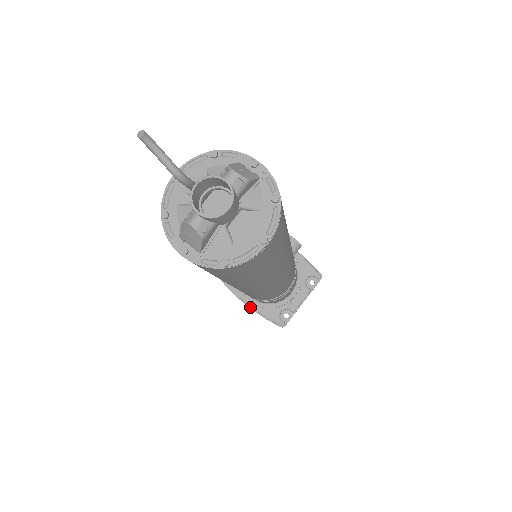
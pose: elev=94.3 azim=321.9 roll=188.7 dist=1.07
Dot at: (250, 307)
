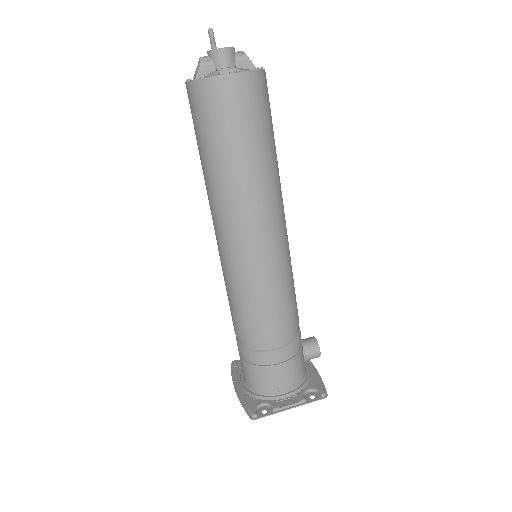
Dot at: (237, 392)
